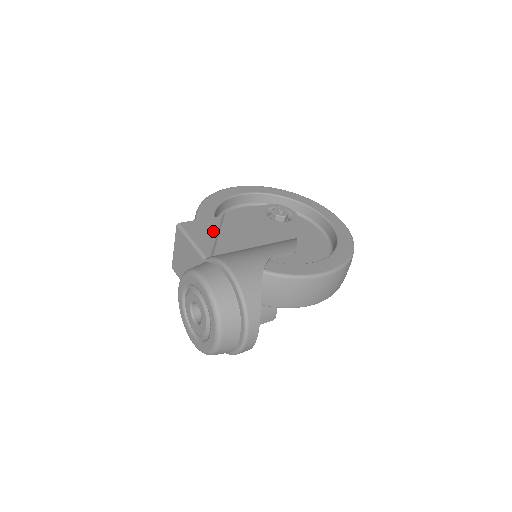
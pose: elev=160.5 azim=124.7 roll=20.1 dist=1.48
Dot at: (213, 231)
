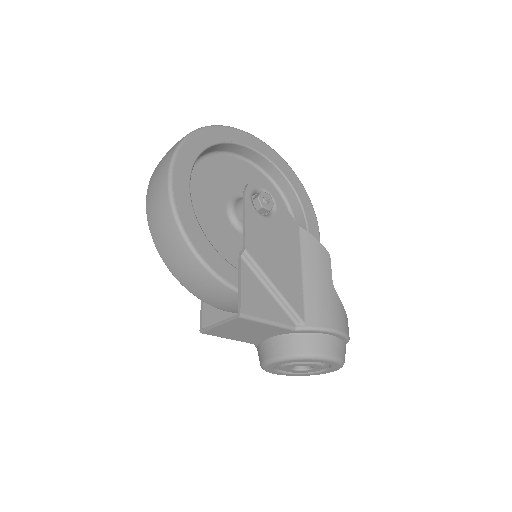
Dot at: (263, 289)
